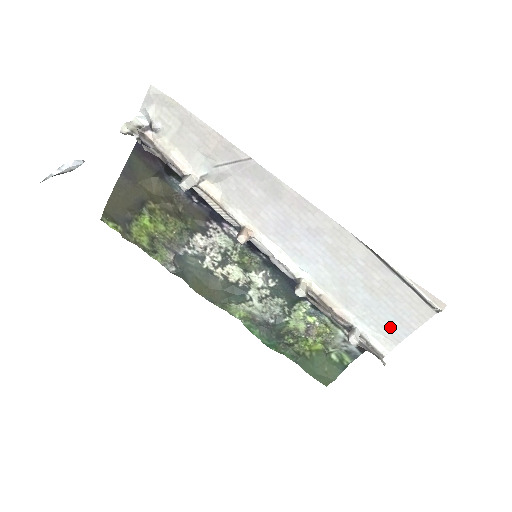
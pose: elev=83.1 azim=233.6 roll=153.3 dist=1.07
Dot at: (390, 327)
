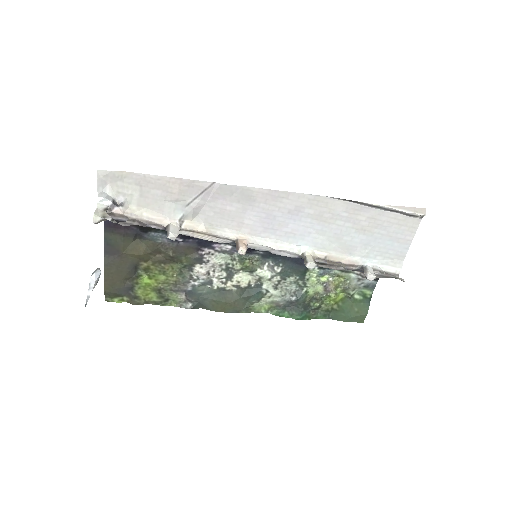
Dot at: (392, 250)
